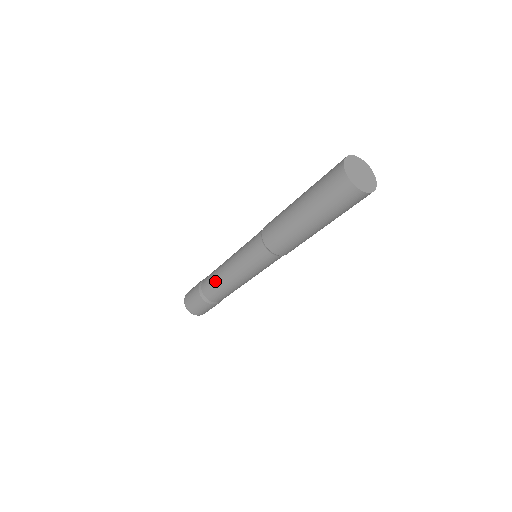
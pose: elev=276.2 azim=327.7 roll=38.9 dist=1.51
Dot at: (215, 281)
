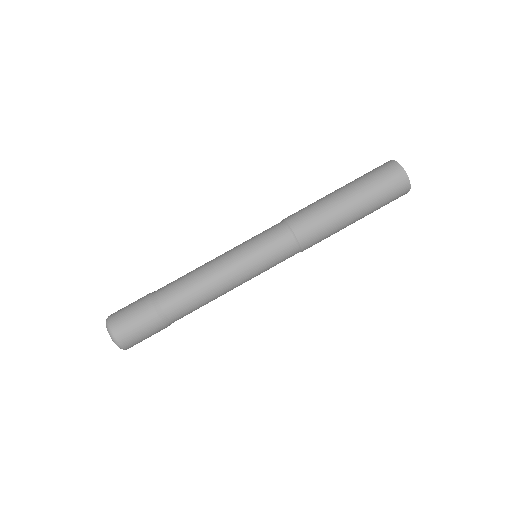
Dot at: (194, 287)
